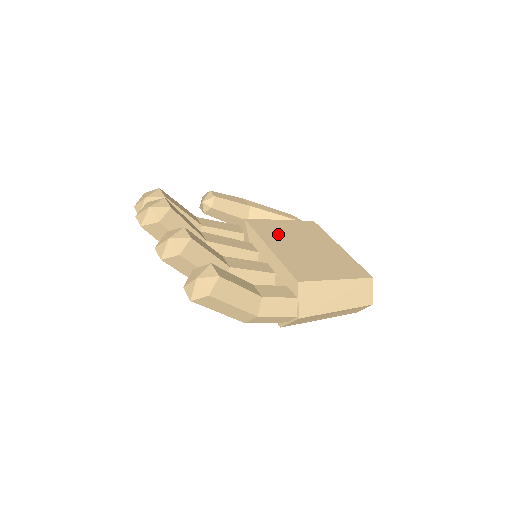
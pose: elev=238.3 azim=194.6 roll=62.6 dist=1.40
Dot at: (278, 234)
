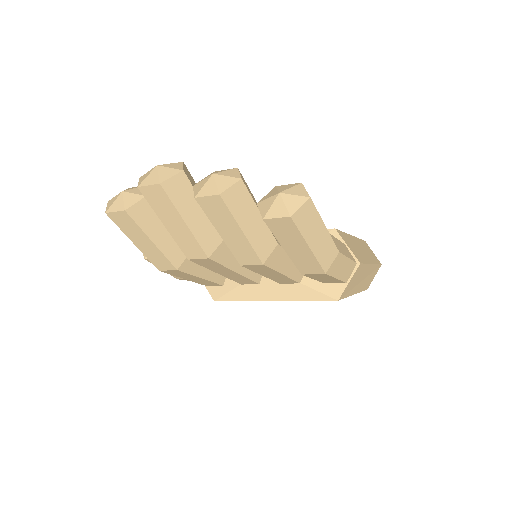
Dot at: occluded
